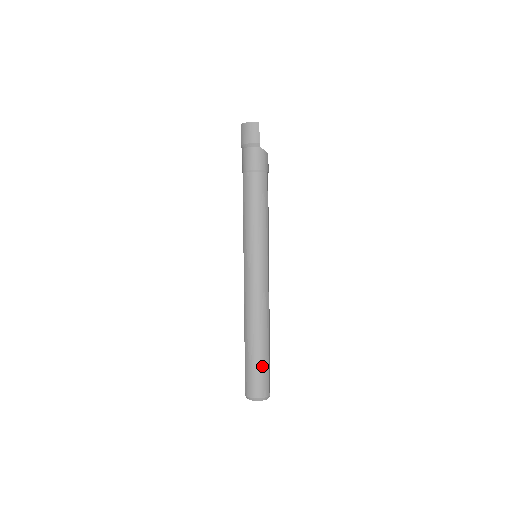
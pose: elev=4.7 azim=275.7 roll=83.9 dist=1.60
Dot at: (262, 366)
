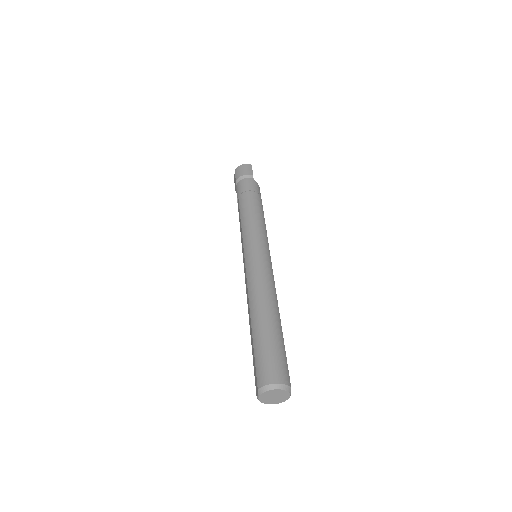
Dot at: (278, 346)
